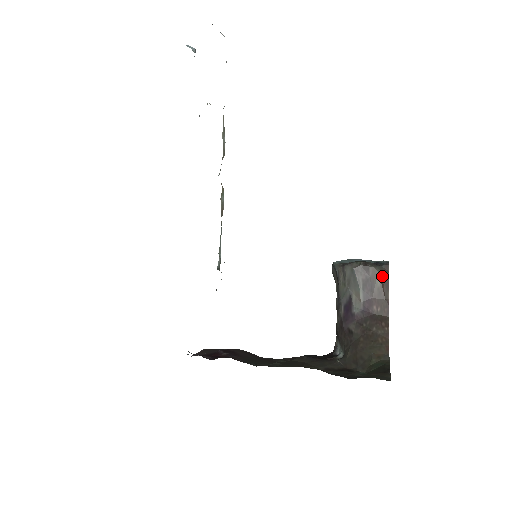
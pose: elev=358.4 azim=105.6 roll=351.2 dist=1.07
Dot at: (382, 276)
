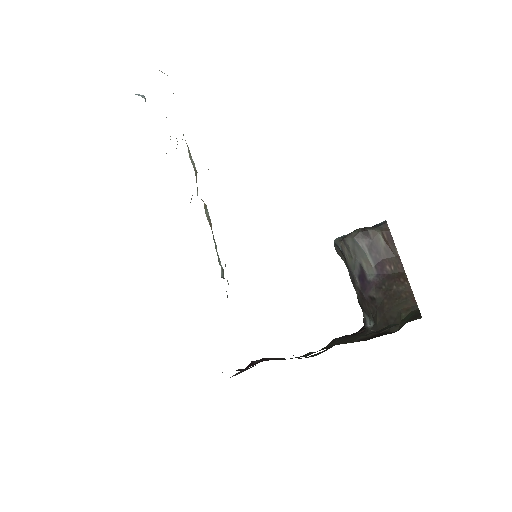
Dot at: (384, 235)
